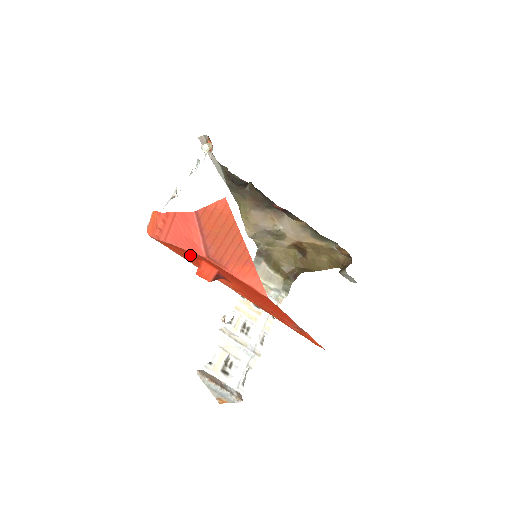
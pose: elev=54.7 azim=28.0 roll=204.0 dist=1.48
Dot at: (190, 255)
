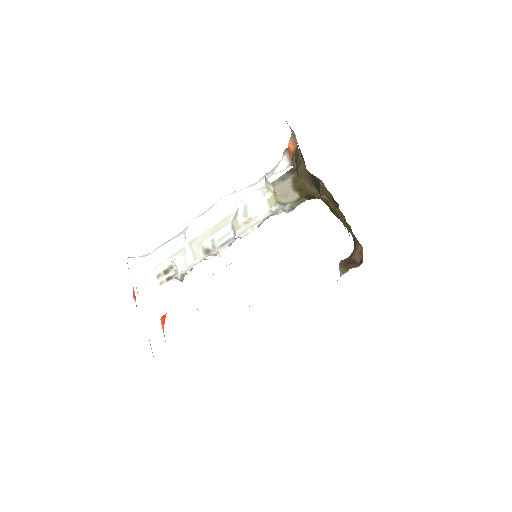
Dot at: occluded
